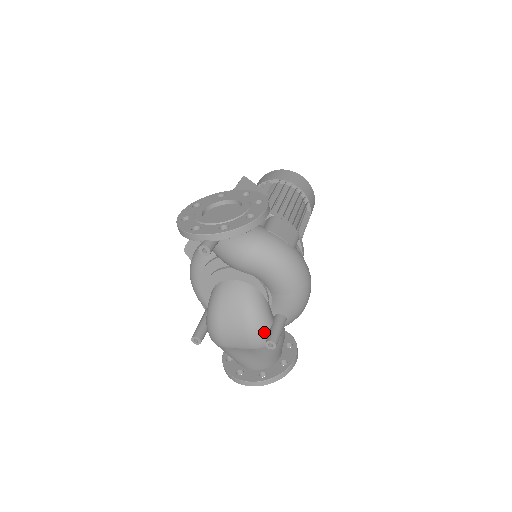
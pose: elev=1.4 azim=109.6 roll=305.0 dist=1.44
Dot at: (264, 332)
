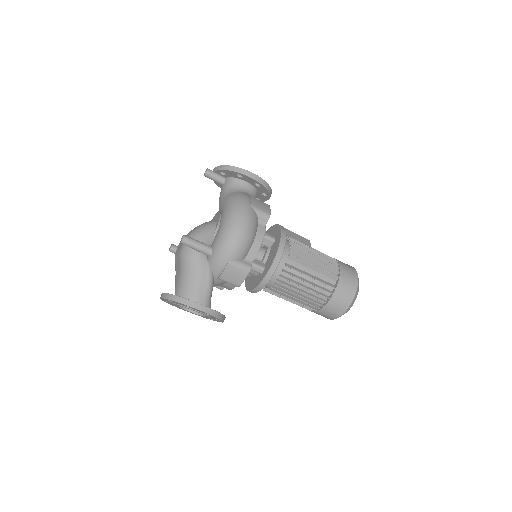
Dot at: occluded
